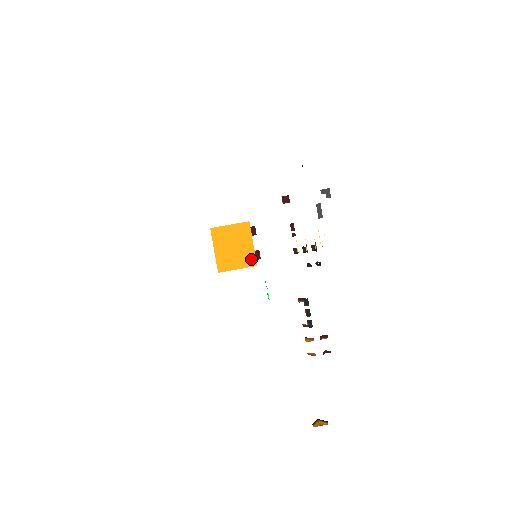
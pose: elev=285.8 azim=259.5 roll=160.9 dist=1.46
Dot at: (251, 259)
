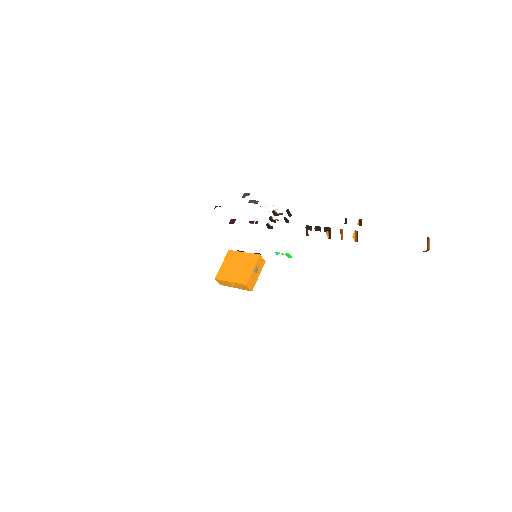
Dot at: (253, 257)
